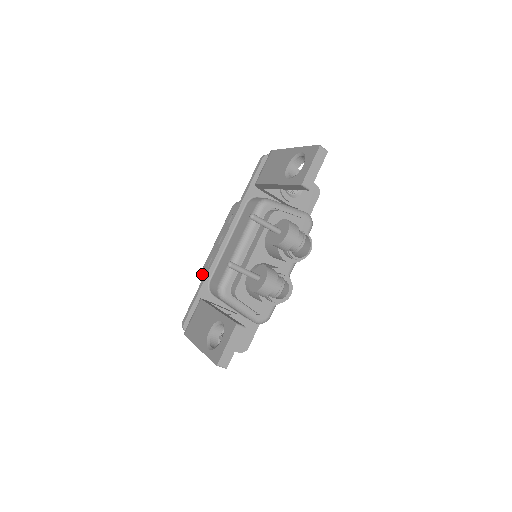
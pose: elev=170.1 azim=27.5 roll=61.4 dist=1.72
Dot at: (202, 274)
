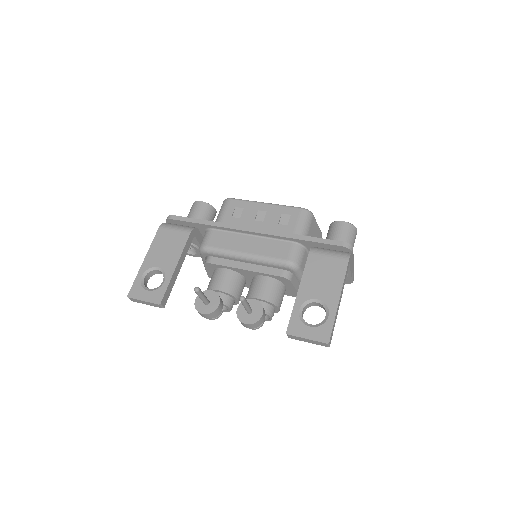
Dot at: (227, 203)
